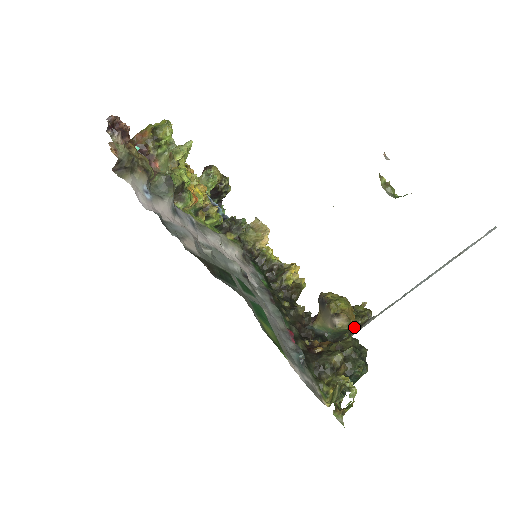
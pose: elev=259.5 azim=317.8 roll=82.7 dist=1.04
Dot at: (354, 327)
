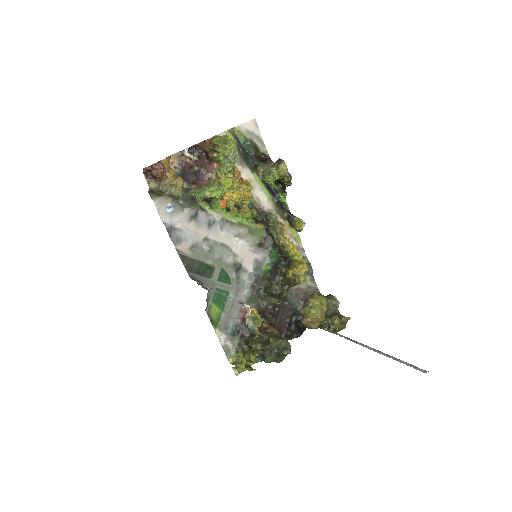
Dot at: occluded
